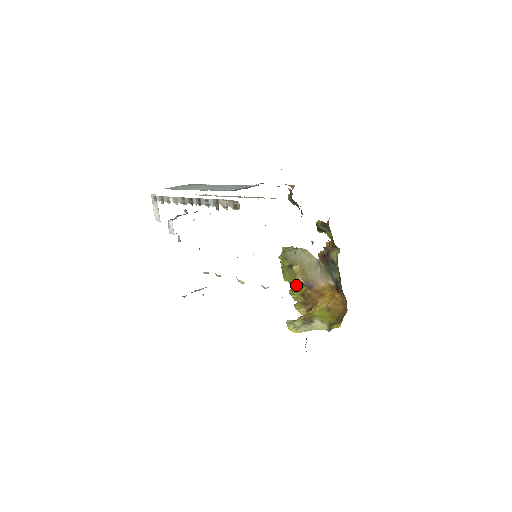
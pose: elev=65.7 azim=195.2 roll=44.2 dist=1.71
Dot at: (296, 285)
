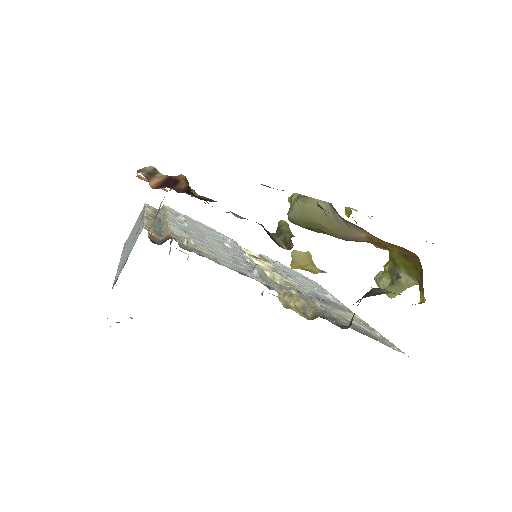
Dot at: occluded
